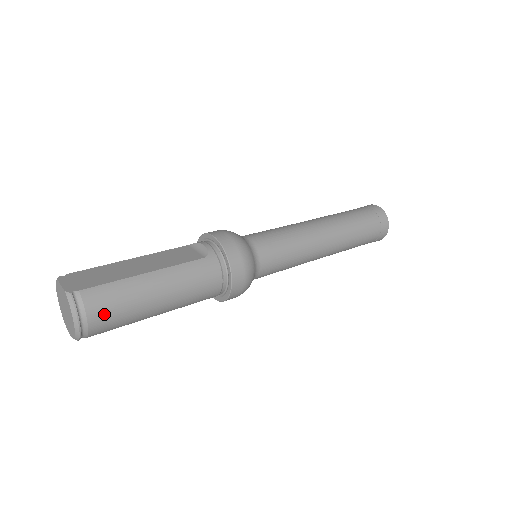
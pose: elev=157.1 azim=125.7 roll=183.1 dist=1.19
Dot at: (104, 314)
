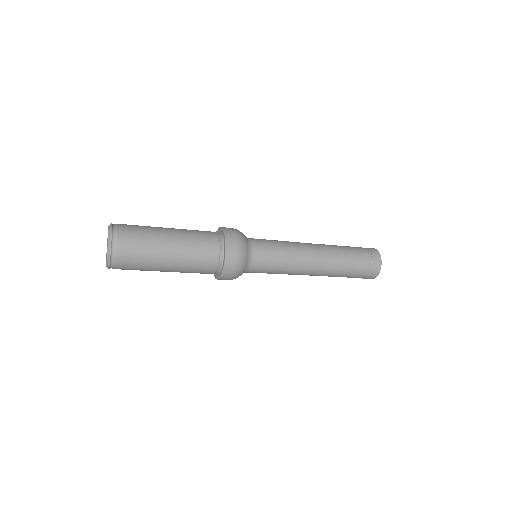
Dot at: (129, 231)
